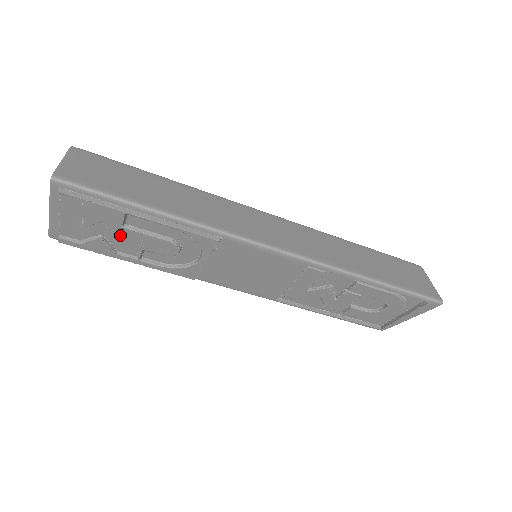
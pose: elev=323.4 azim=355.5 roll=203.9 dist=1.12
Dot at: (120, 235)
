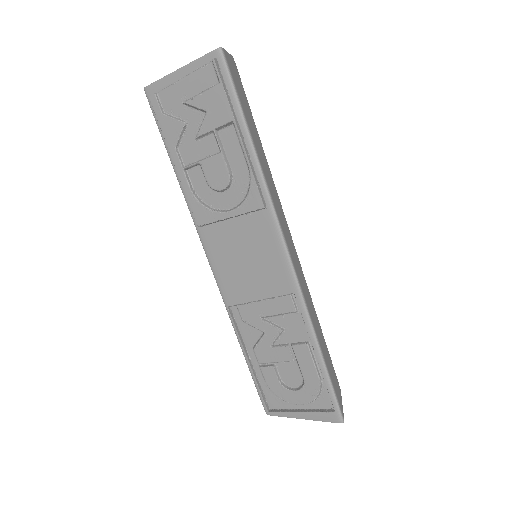
Dot at: (202, 135)
